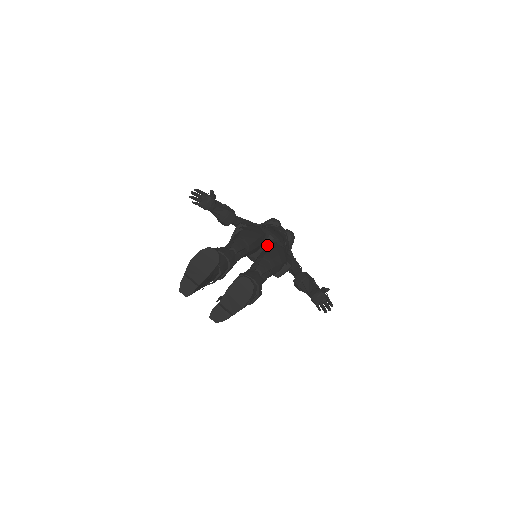
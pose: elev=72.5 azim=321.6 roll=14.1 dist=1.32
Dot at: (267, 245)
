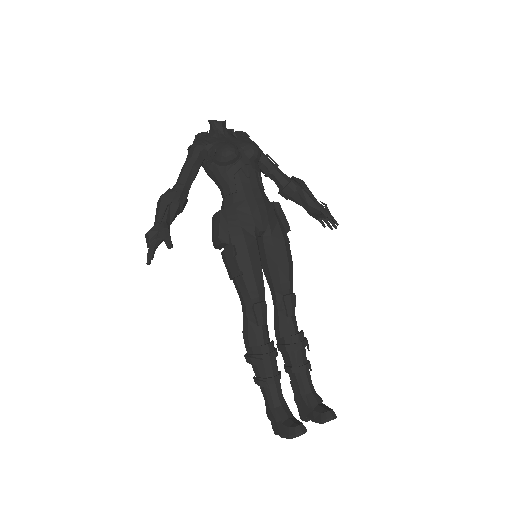
Dot at: (263, 243)
